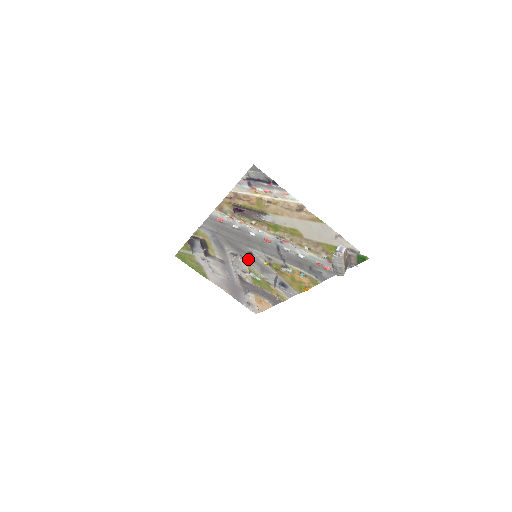
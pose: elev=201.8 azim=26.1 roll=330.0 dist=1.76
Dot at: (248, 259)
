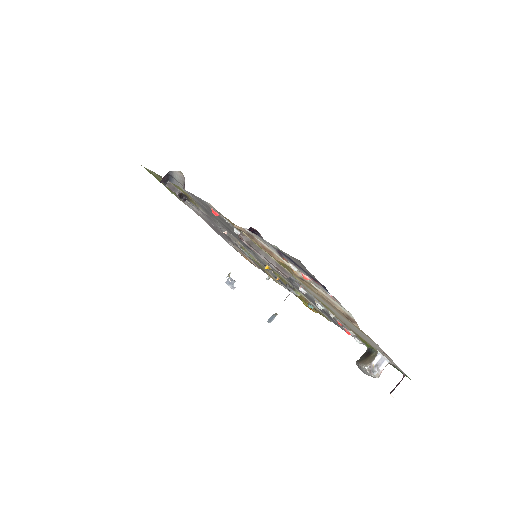
Dot at: (244, 245)
